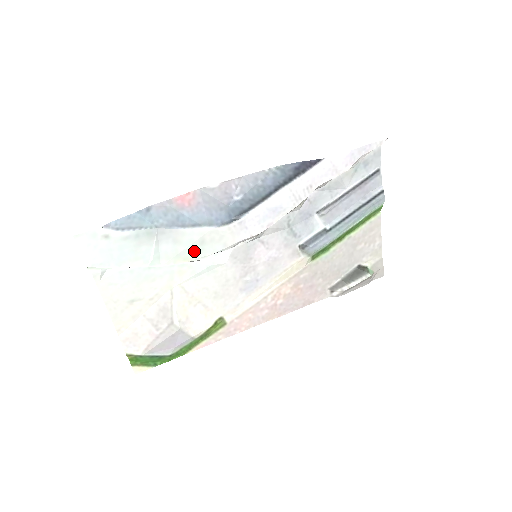
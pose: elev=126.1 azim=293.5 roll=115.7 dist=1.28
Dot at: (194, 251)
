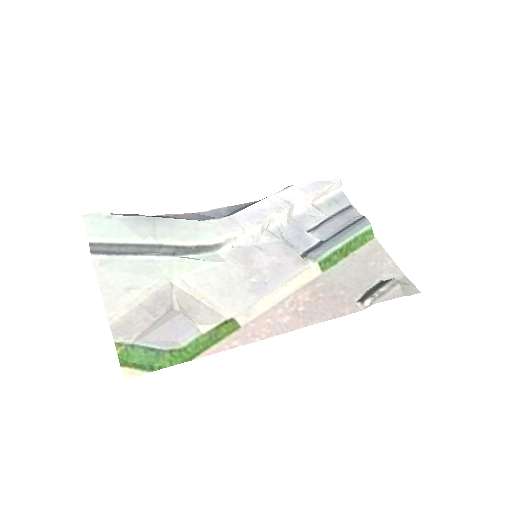
Dot at: (189, 235)
